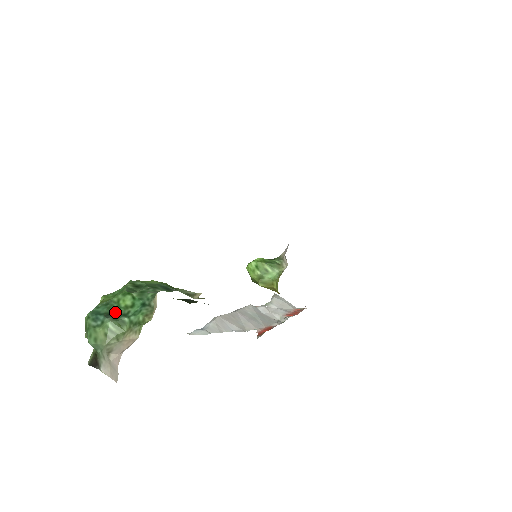
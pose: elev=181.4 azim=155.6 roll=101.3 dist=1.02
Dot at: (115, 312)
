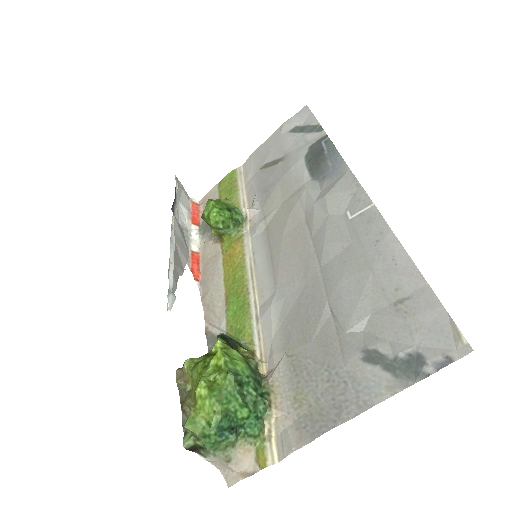
Dot at: (234, 425)
